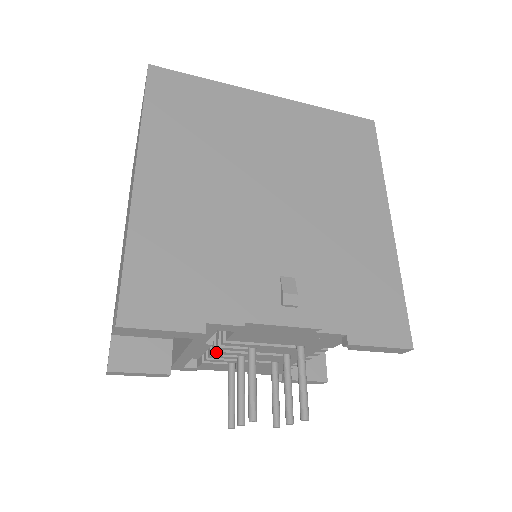
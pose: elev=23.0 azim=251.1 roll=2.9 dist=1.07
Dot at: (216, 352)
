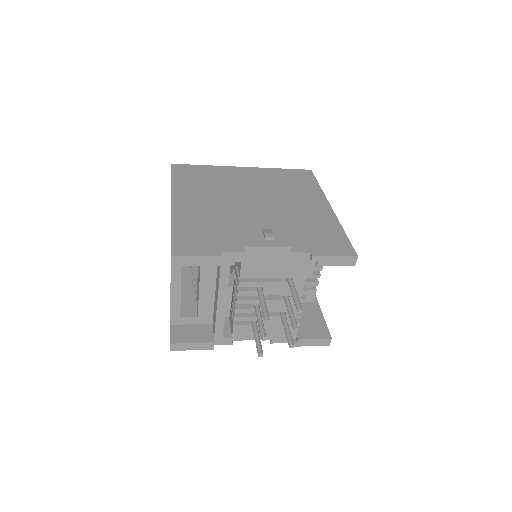
Dot at: (238, 301)
